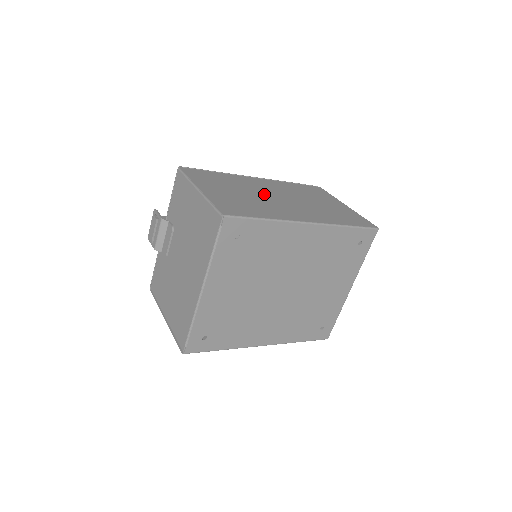
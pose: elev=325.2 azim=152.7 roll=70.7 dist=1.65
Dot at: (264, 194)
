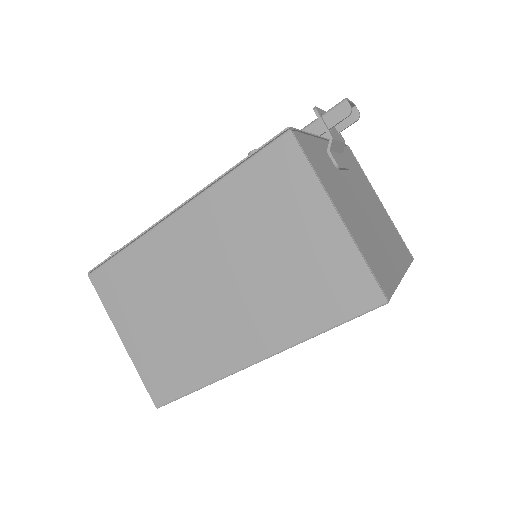
Dot at: (190, 292)
